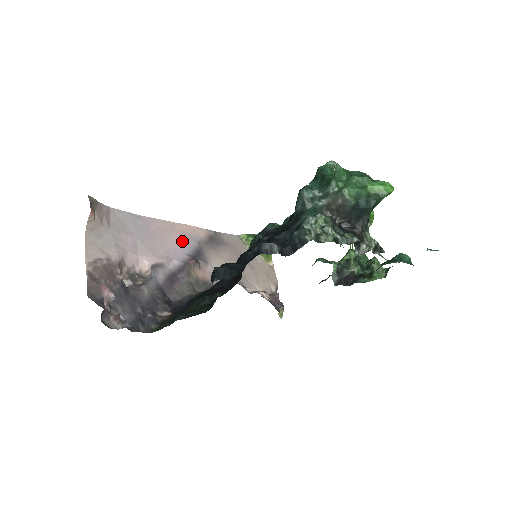
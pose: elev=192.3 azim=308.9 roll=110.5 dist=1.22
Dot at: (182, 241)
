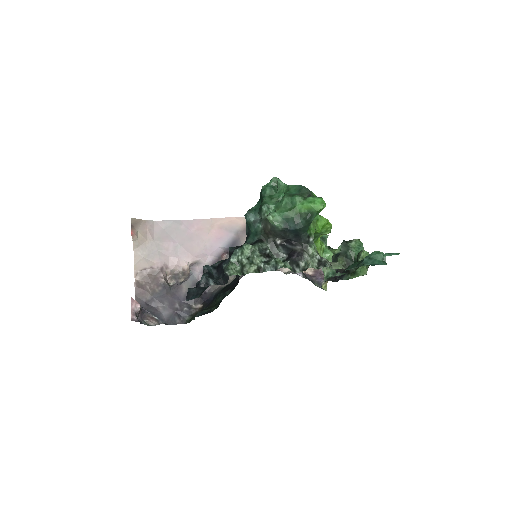
Dot at: (220, 235)
